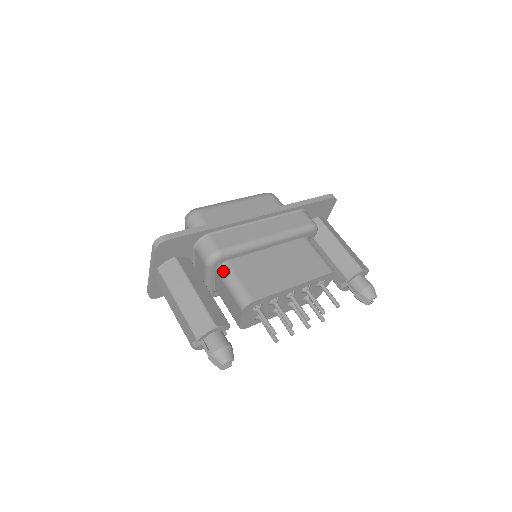
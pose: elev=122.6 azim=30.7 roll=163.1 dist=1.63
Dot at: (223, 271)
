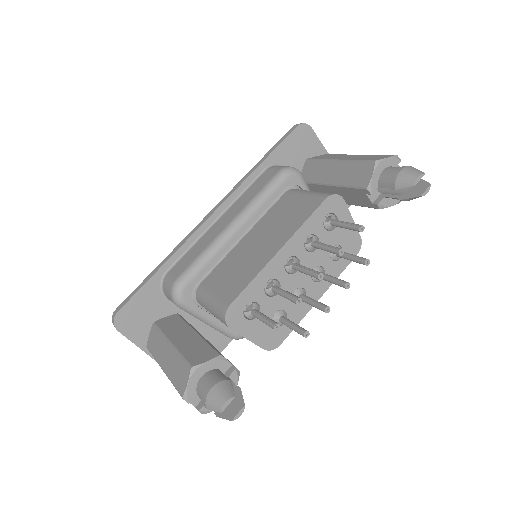
Dot at: (199, 299)
